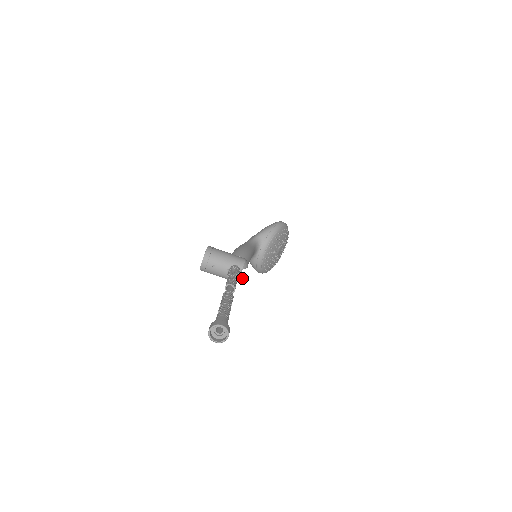
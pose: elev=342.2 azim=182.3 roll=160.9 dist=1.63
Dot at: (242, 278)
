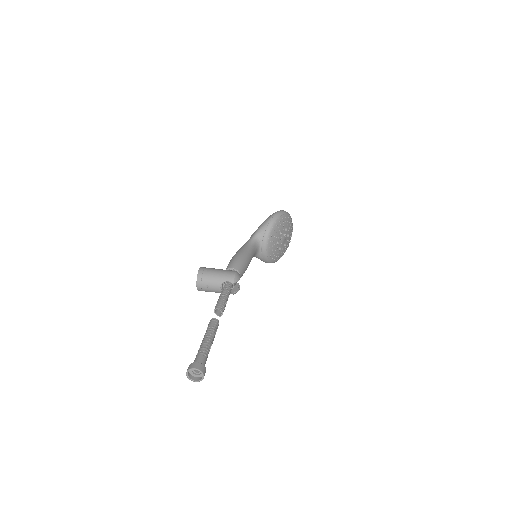
Dot at: (237, 290)
